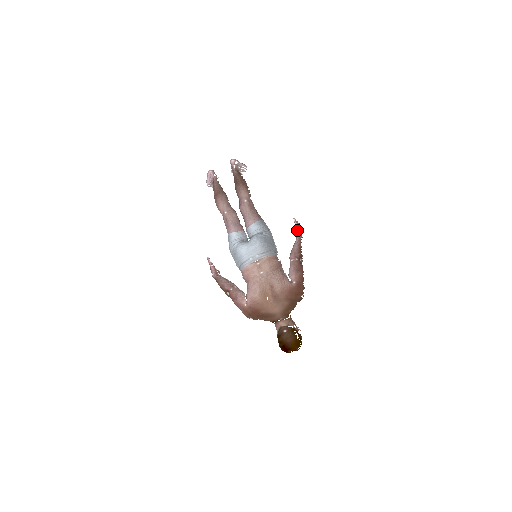
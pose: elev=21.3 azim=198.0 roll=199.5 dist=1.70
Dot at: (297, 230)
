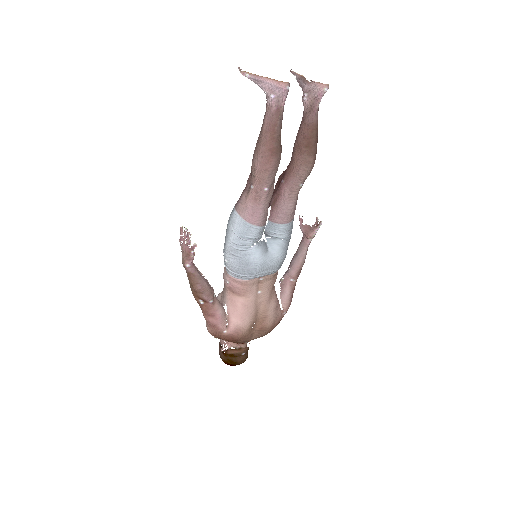
Dot at: (313, 237)
